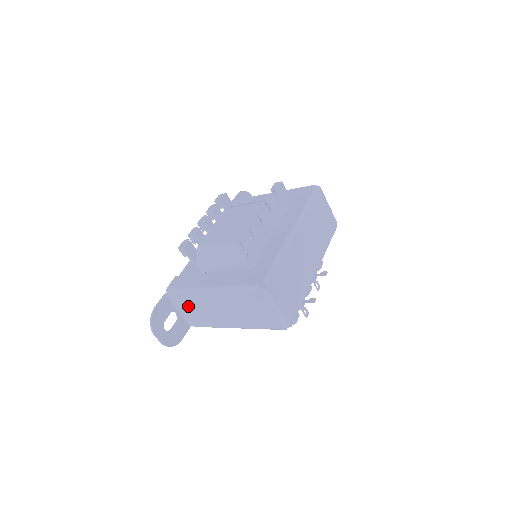
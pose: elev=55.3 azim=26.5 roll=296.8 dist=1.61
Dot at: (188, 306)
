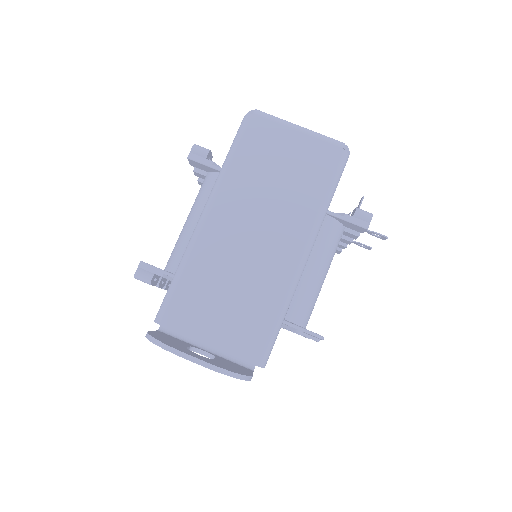
Dot at: (209, 310)
